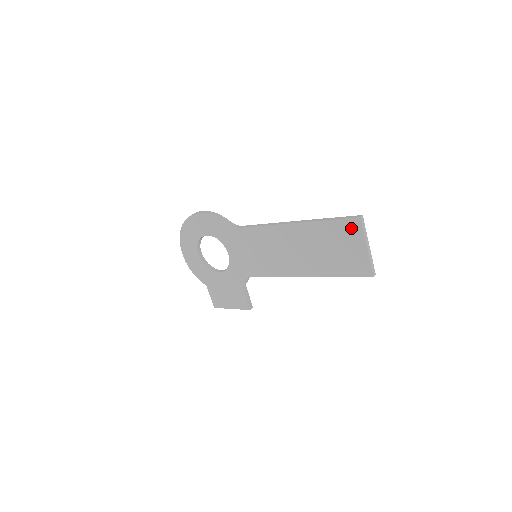
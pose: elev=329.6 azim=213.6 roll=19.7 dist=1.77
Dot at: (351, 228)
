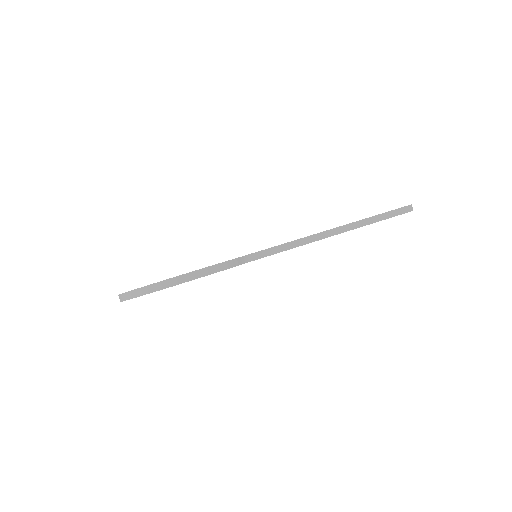
Dot at: occluded
